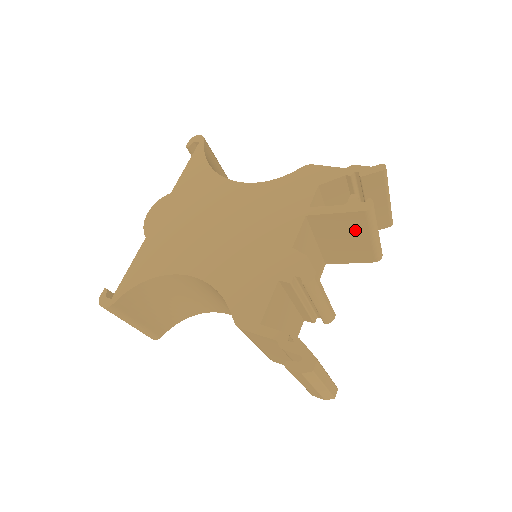
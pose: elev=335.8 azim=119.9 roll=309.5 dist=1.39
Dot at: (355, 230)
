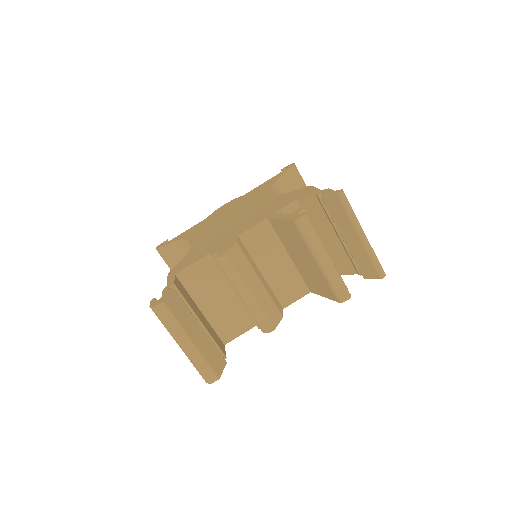
Dot at: (301, 246)
